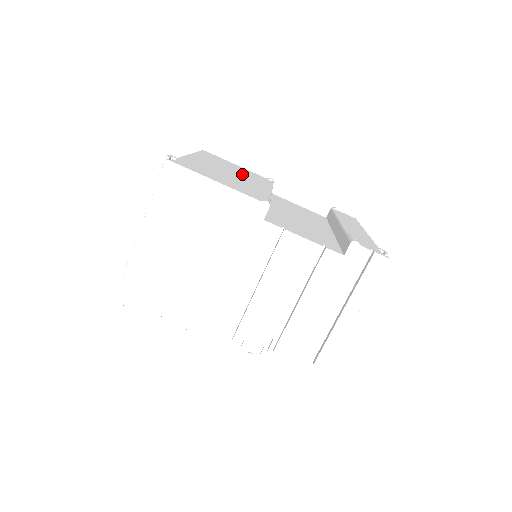
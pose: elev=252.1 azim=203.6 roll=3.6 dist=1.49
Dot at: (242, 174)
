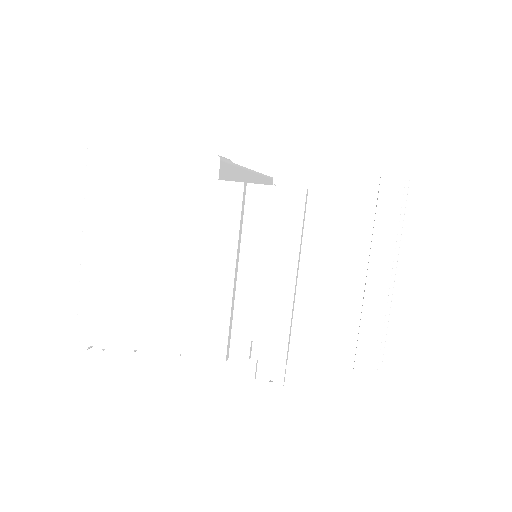
Dot at: occluded
